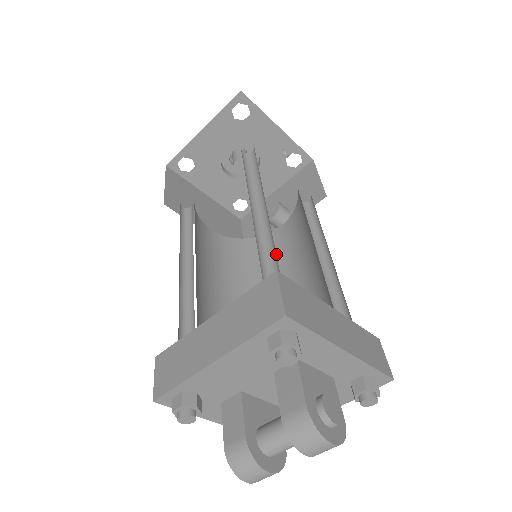
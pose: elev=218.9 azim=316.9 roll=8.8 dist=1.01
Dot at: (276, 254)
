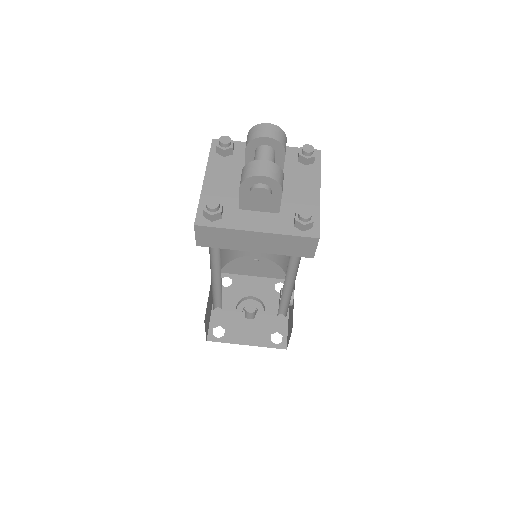
Dot at: occluded
